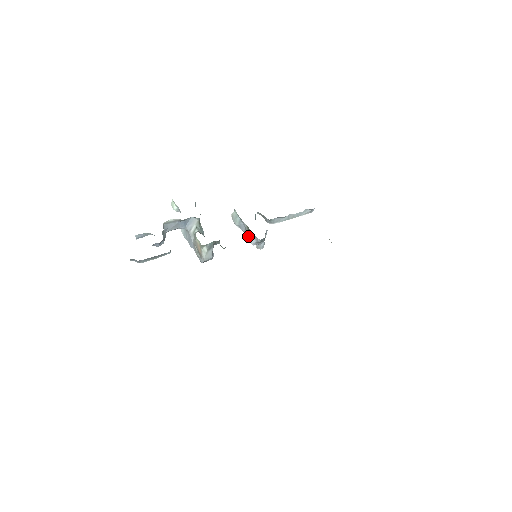
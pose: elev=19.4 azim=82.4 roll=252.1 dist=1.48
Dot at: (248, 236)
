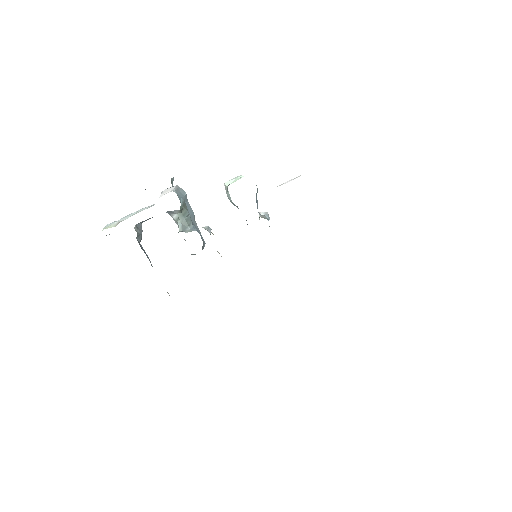
Dot at: occluded
